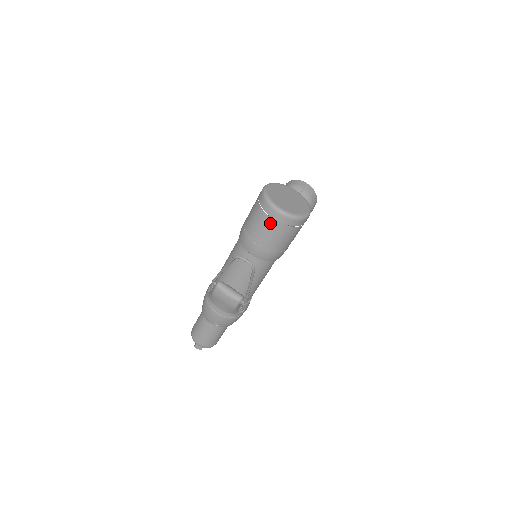
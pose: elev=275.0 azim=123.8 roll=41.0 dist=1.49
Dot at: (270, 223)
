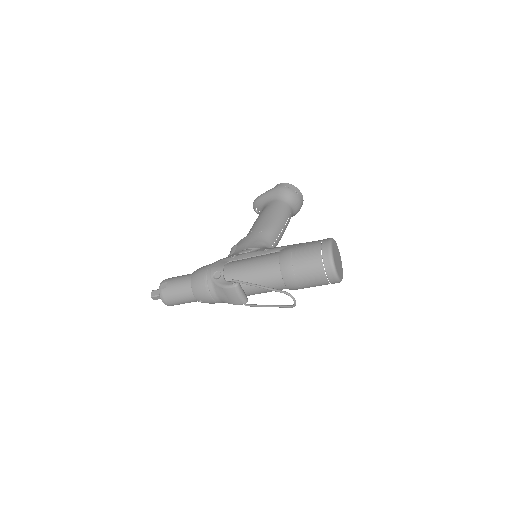
Dot at: (321, 277)
